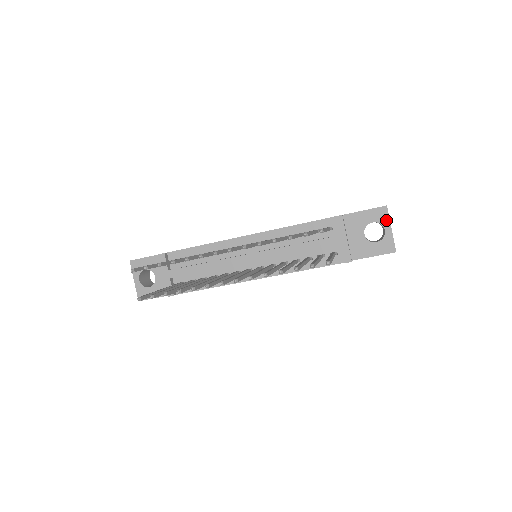
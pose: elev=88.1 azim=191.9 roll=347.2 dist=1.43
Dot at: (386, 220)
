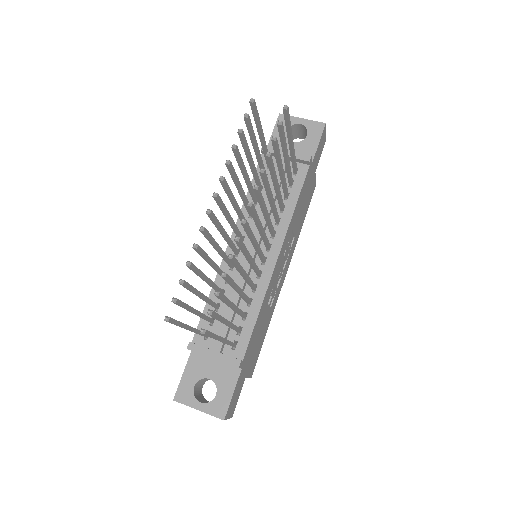
Dot at: (292, 119)
